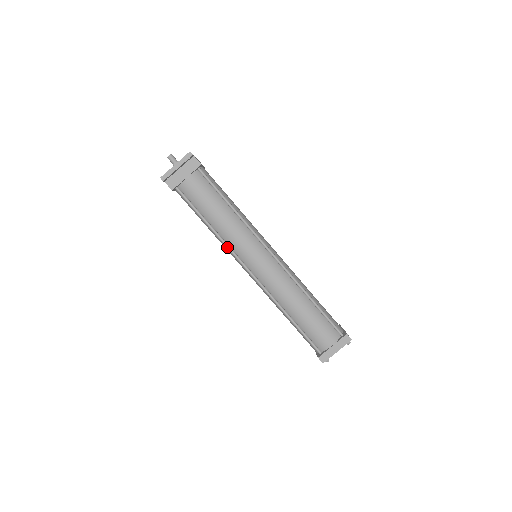
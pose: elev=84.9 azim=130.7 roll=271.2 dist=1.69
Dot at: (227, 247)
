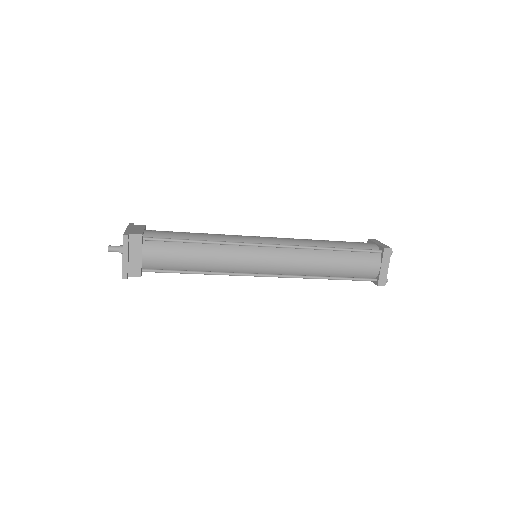
Dot at: occluded
